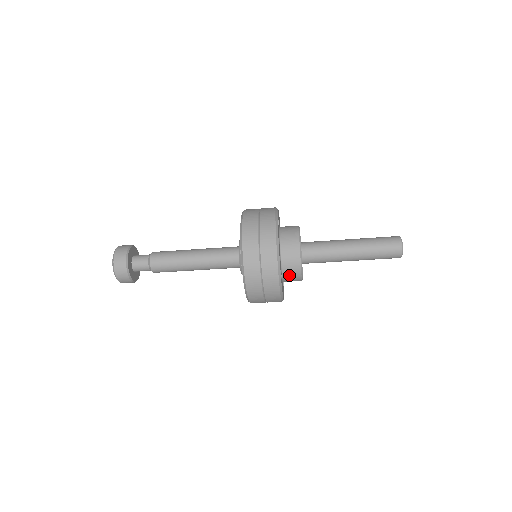
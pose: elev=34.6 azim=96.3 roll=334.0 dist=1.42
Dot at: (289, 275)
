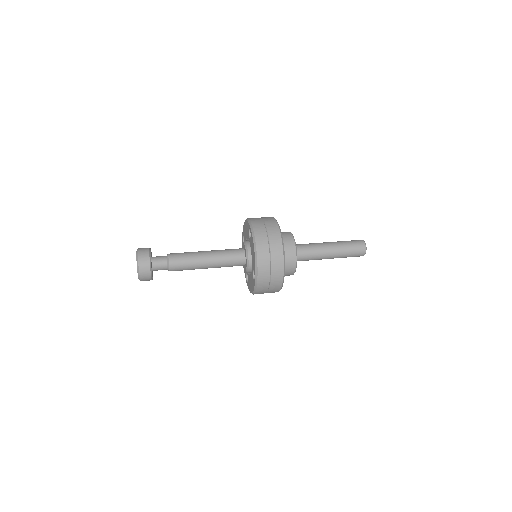
Dot at: occluded
